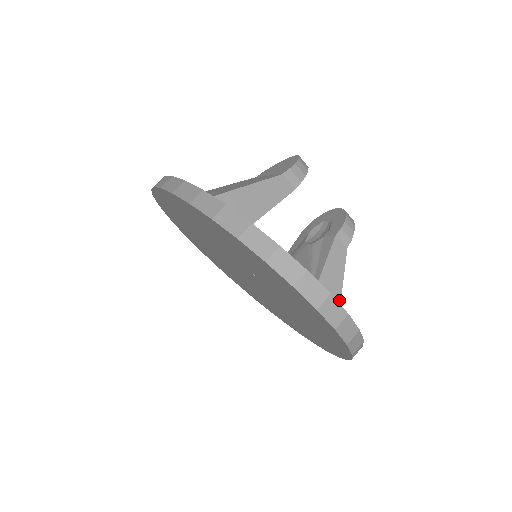
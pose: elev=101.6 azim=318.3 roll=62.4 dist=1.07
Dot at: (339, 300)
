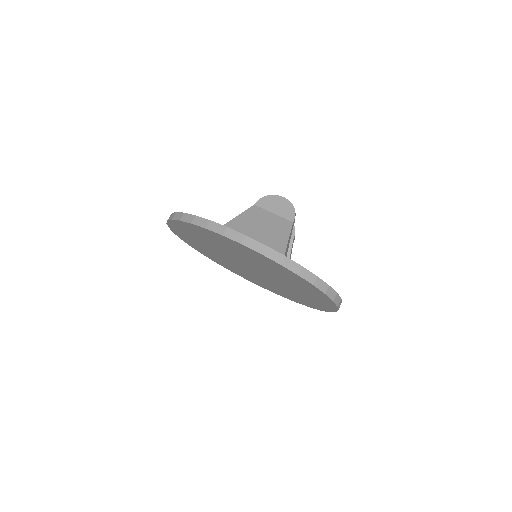
Dot at: occluded
